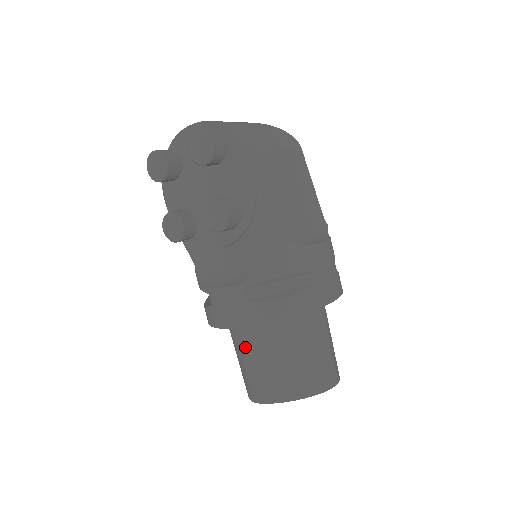
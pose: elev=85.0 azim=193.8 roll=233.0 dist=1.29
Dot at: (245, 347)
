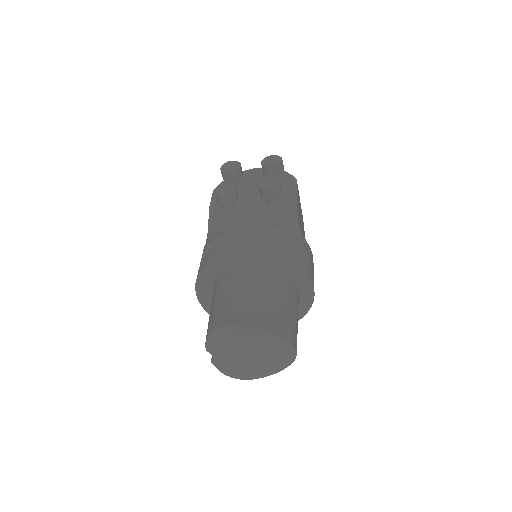
Dot at: (235, 281)
